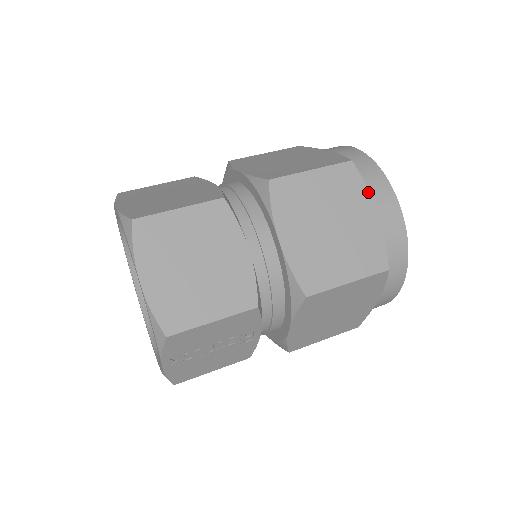
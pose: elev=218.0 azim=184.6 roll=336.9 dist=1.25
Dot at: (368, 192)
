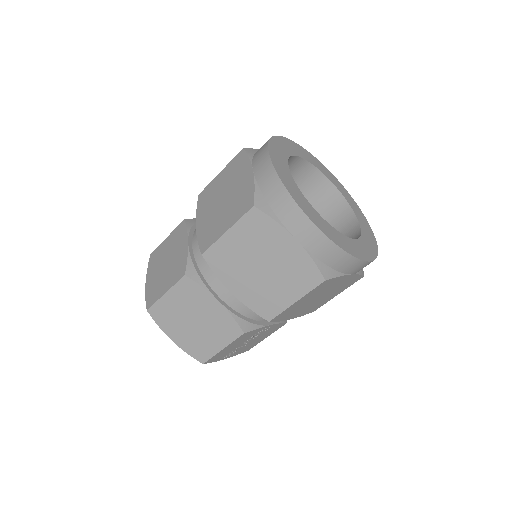
Dot at: (280, 226)
